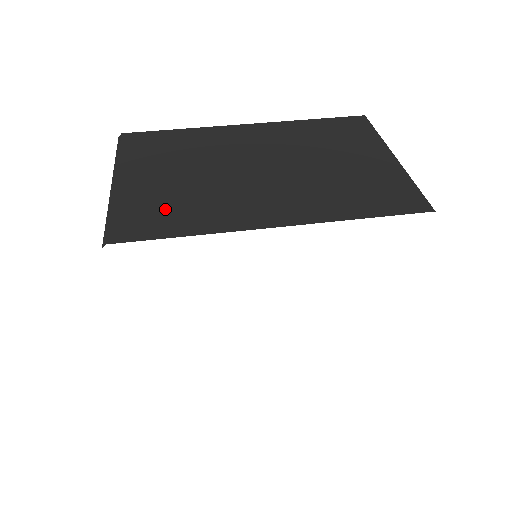
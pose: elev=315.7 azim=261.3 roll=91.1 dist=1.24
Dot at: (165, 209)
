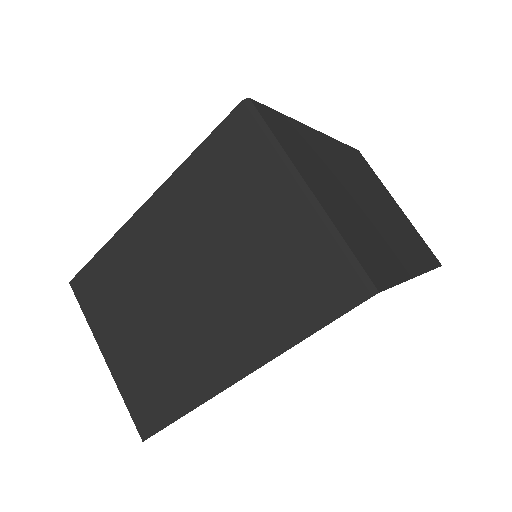
Dot at: (368, 244)
